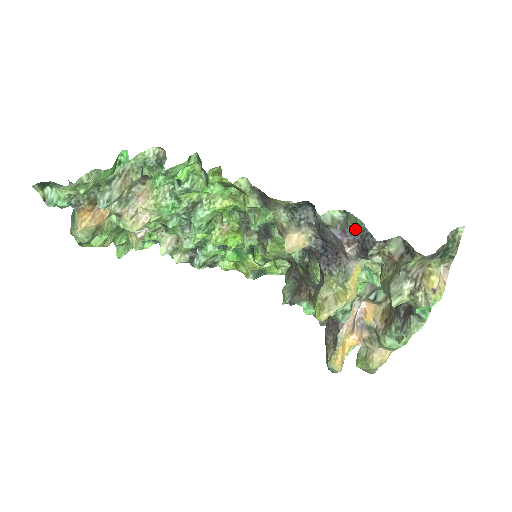
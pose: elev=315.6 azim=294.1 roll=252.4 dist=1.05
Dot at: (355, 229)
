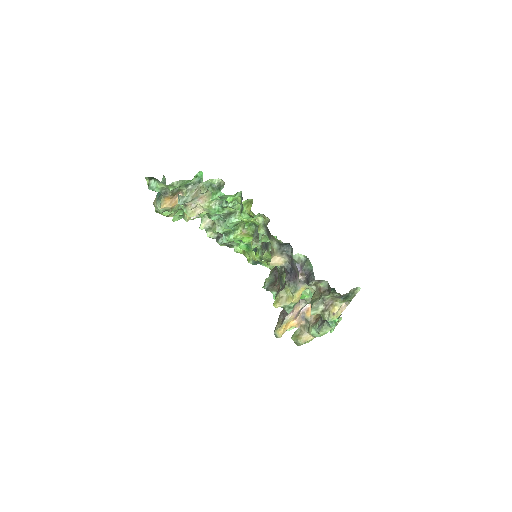
Dot at: (307, 269)
